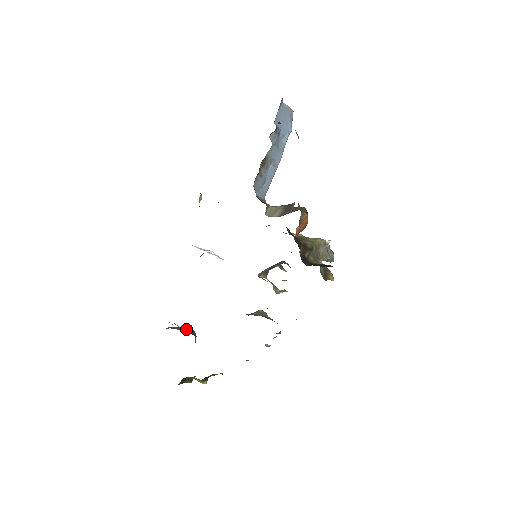
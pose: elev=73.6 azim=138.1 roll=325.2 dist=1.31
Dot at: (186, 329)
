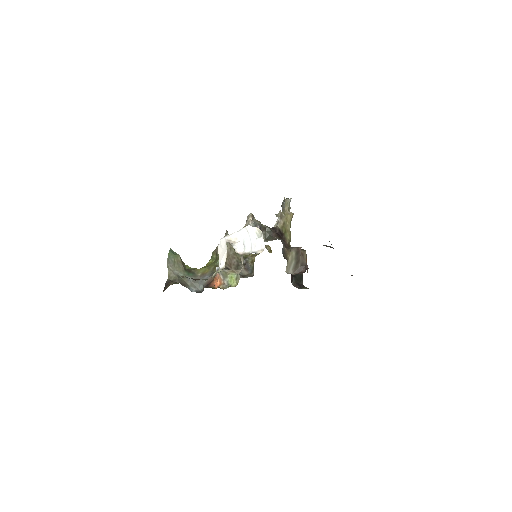
Dot at: (178, 263)
